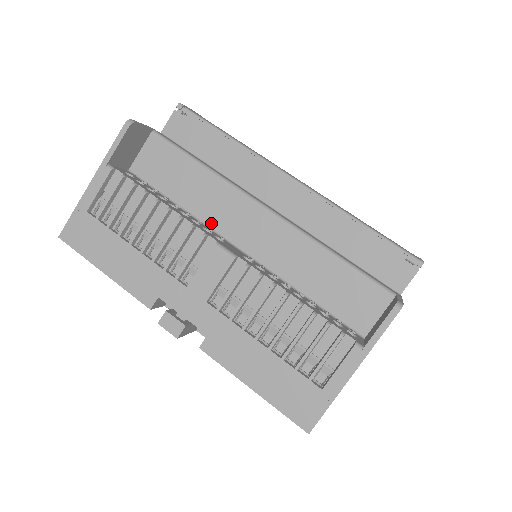
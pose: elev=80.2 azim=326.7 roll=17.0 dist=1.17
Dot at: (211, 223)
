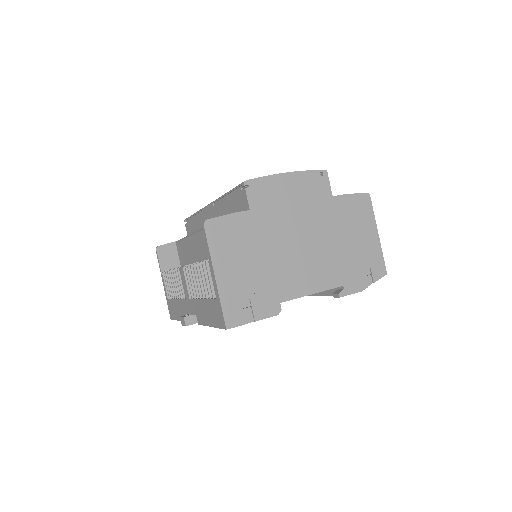
Dot at: (196, 260)
